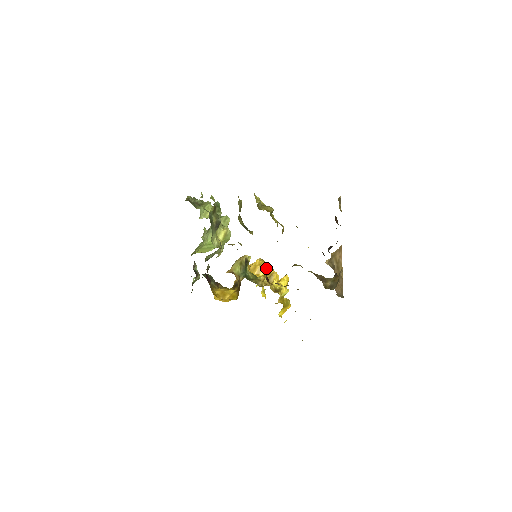
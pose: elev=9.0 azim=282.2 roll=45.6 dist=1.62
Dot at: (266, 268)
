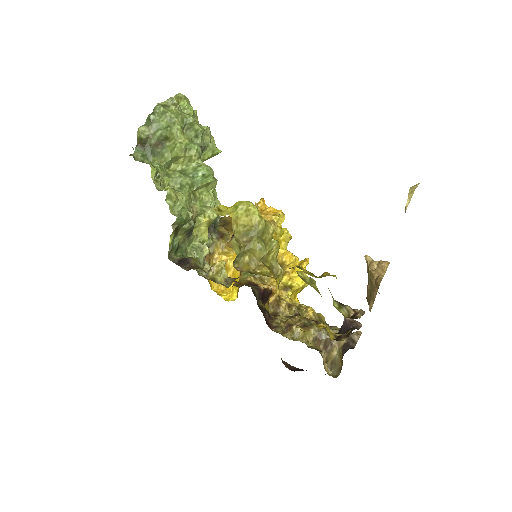
Dot at: (280, 236)
